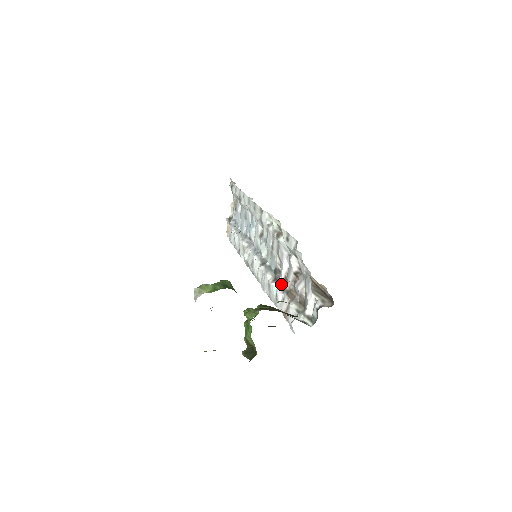
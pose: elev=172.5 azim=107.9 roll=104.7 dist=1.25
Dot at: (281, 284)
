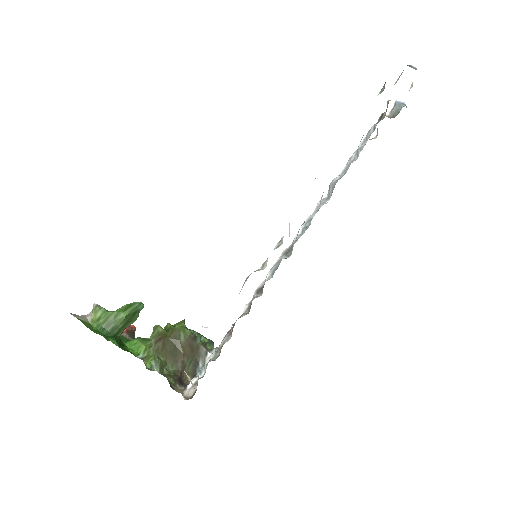
Dot at: (250, 304)
